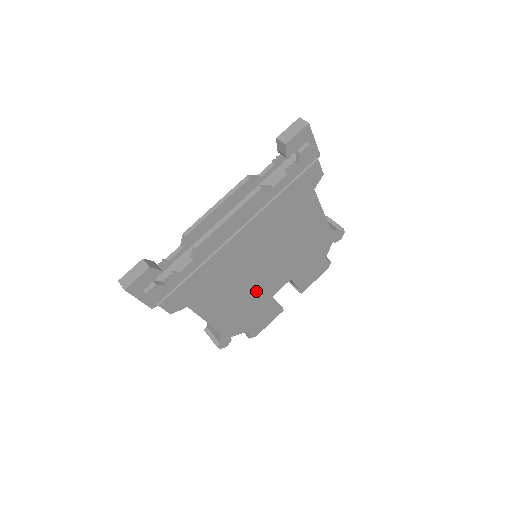
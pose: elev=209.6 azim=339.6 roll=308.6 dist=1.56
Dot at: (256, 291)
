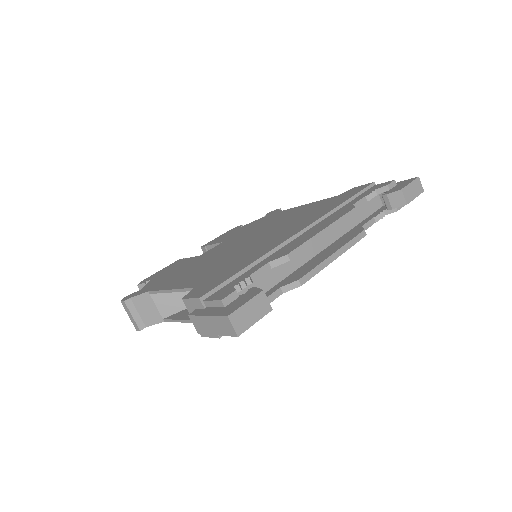
Dot at: occluded
